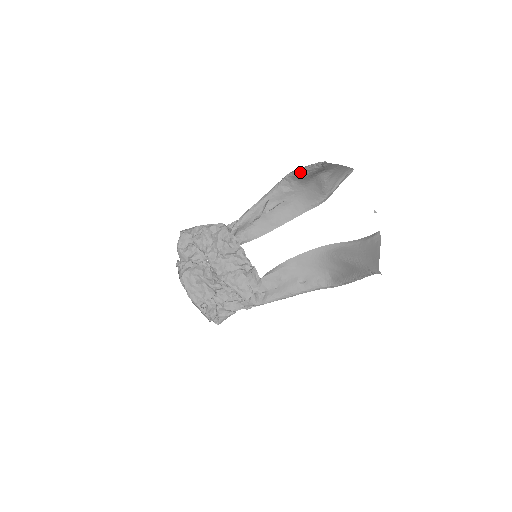
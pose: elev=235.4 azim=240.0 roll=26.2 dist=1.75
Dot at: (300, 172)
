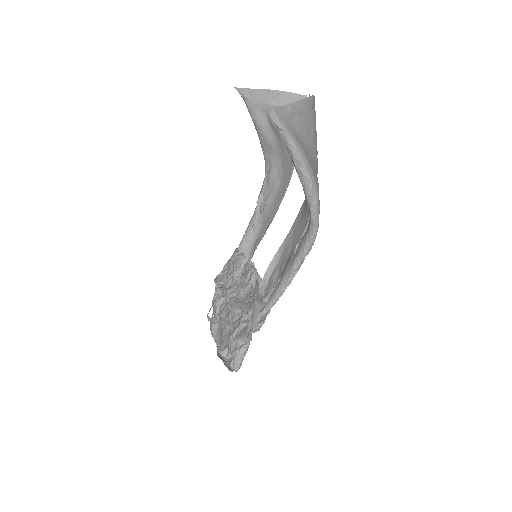
Dot at: (258, 136)
